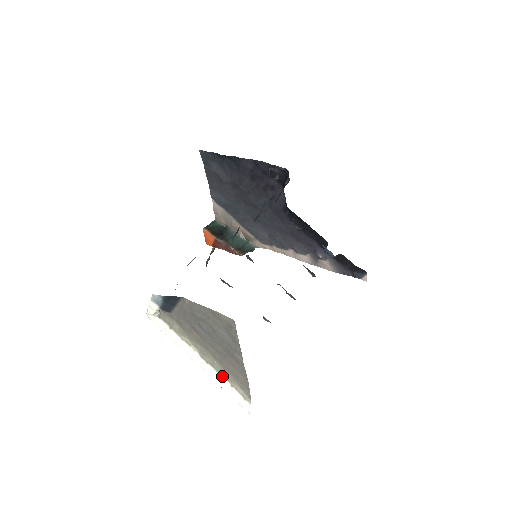
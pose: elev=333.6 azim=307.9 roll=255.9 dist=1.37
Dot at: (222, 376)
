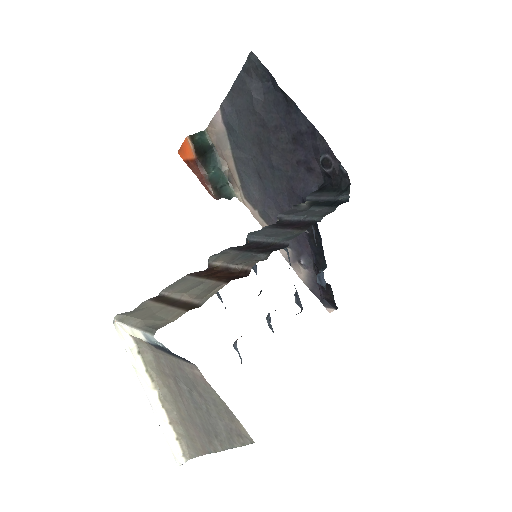
Dot at: (172, 426)
